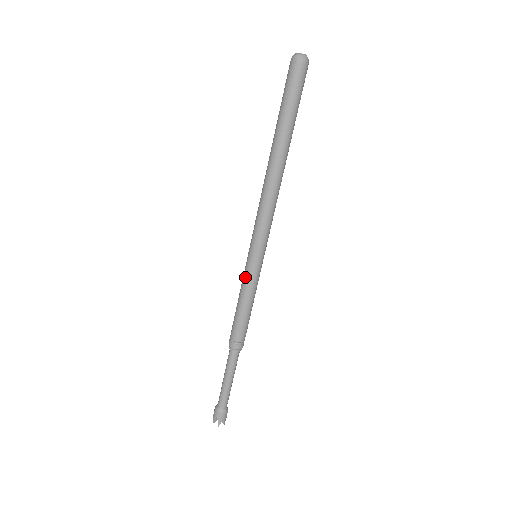
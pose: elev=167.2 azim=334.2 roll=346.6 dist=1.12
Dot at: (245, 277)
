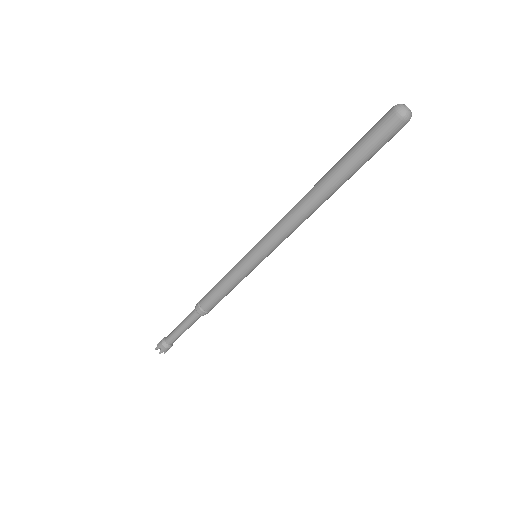
Dot at: (237, 269)
